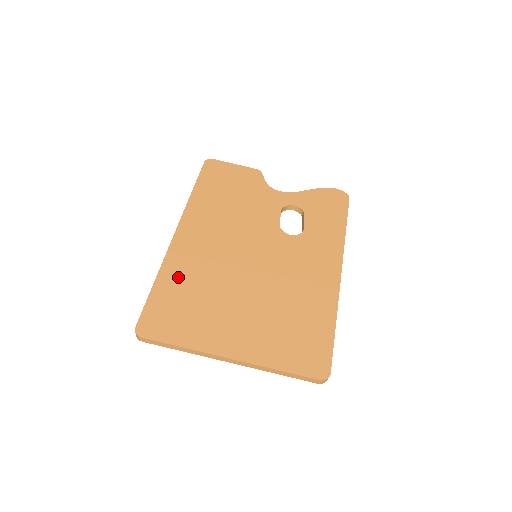
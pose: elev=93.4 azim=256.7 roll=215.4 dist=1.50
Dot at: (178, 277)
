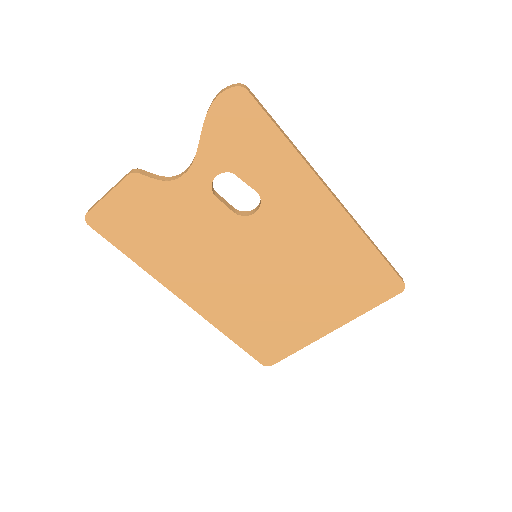
Dot at: (238, 325)
